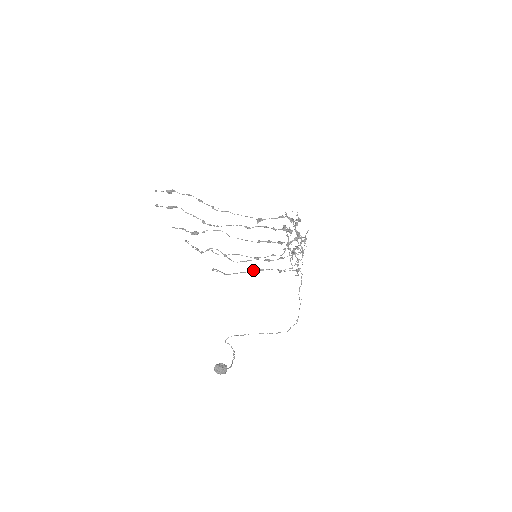
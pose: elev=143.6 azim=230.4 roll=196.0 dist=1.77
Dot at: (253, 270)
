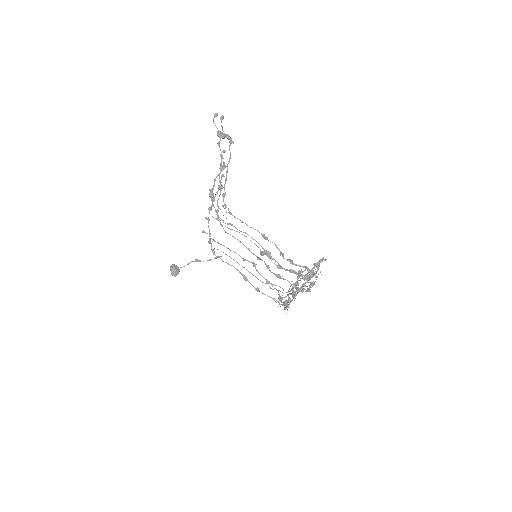
Dot at: (244, 260)
